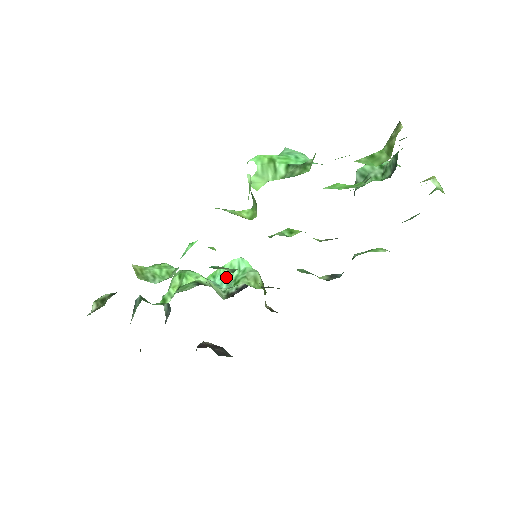
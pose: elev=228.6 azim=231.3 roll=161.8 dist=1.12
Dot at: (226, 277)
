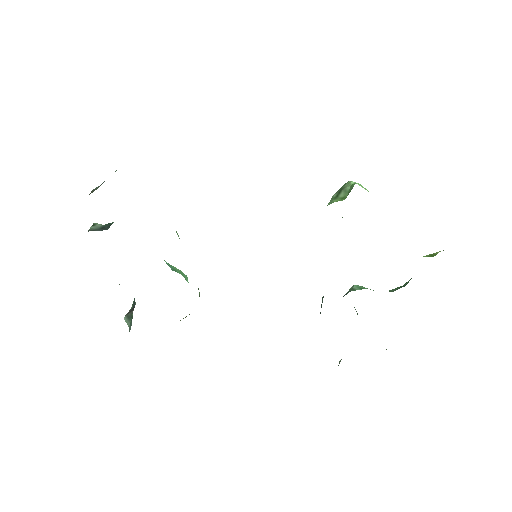
Dot at: (174, 268)
